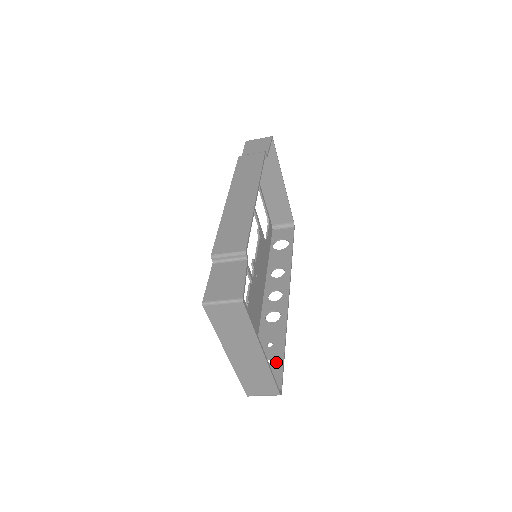
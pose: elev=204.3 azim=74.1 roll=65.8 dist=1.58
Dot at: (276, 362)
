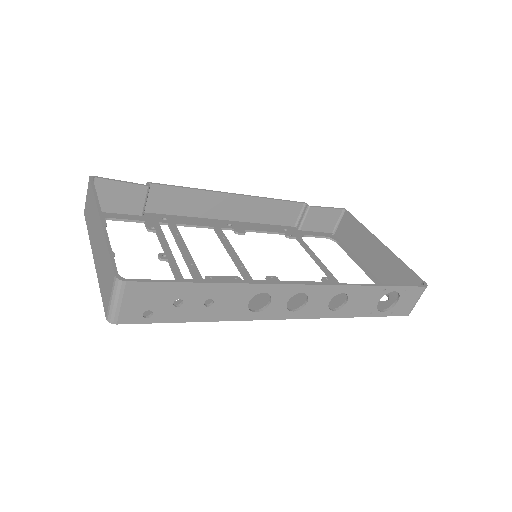
Dot at: (177, 290)
